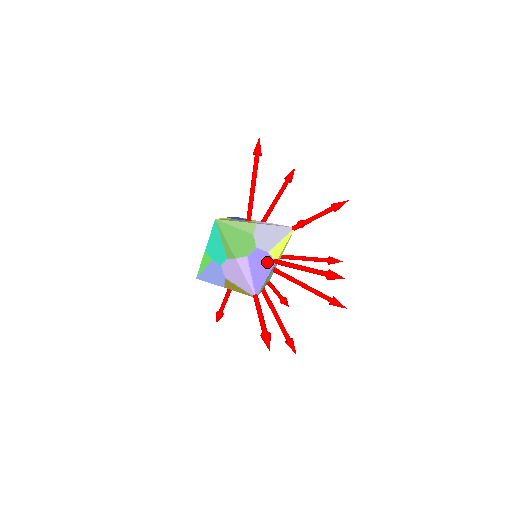
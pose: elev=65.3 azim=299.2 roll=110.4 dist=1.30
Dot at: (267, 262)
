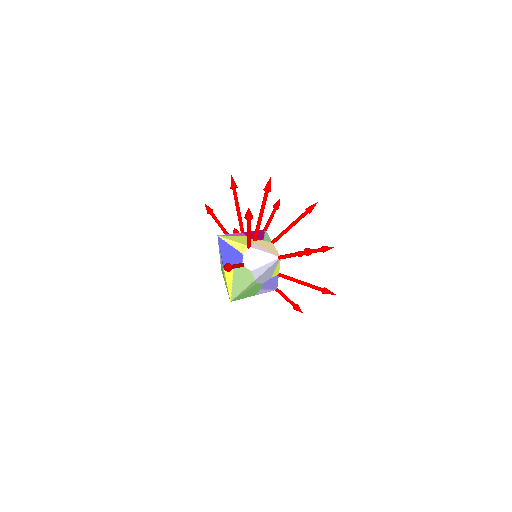
Dot at: (273, 280)
